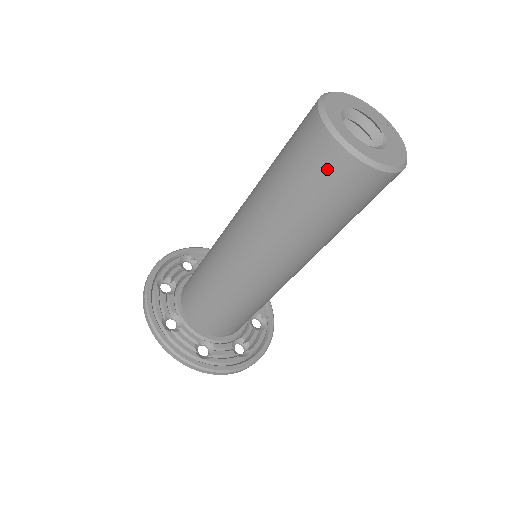
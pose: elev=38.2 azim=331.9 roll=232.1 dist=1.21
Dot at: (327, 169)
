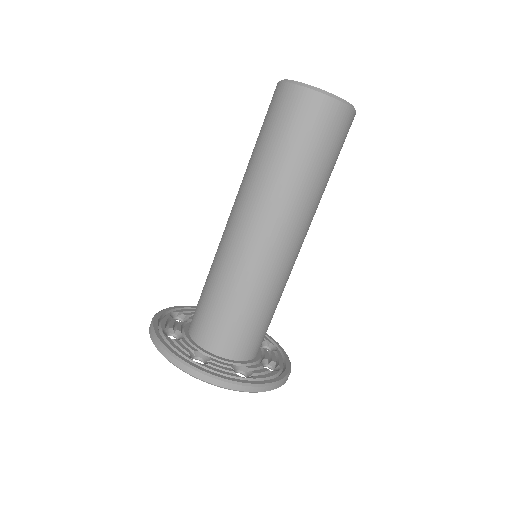
Dot at: (312, 115)
